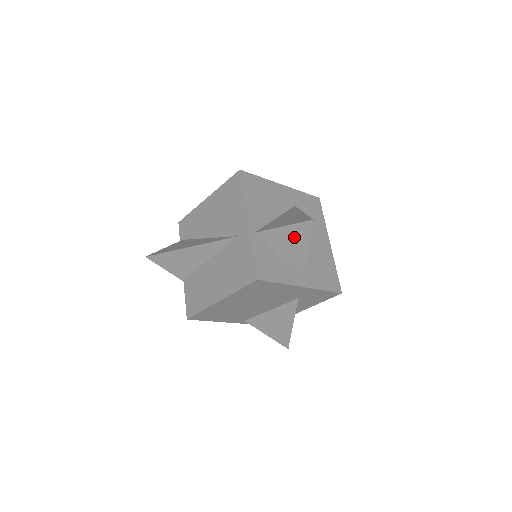
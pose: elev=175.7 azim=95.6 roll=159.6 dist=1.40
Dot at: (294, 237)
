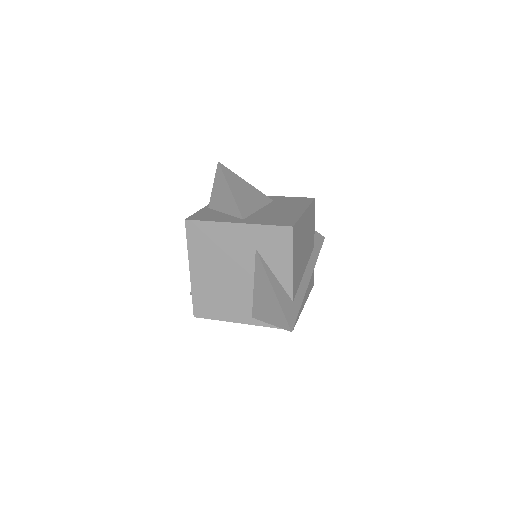
Dot at: (221, 188)
